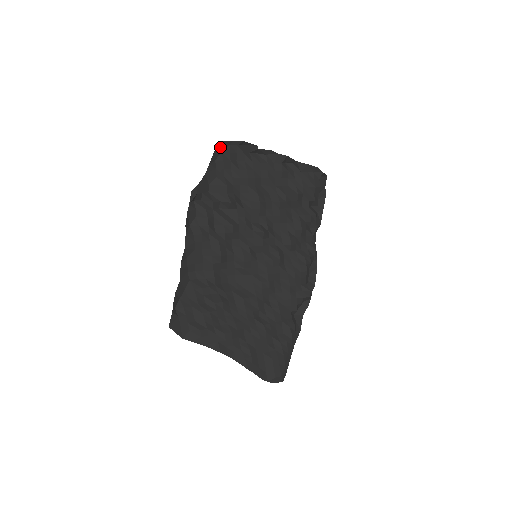
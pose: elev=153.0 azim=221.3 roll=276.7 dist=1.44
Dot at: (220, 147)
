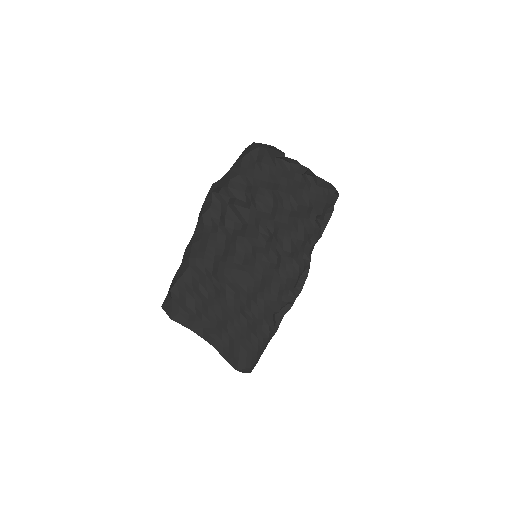
Dot at: (250, 147)
